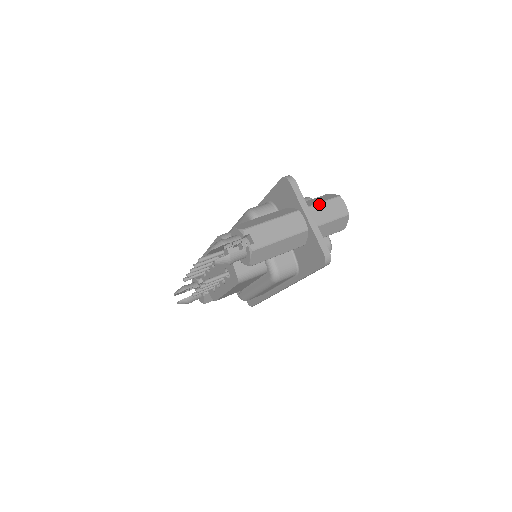
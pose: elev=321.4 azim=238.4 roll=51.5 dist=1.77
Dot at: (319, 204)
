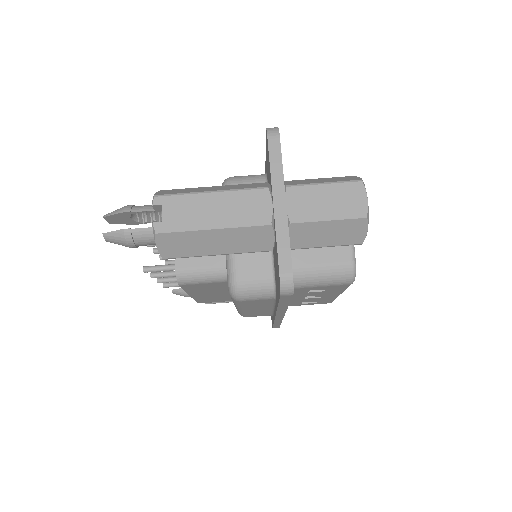
Dot at: (312, 185)
